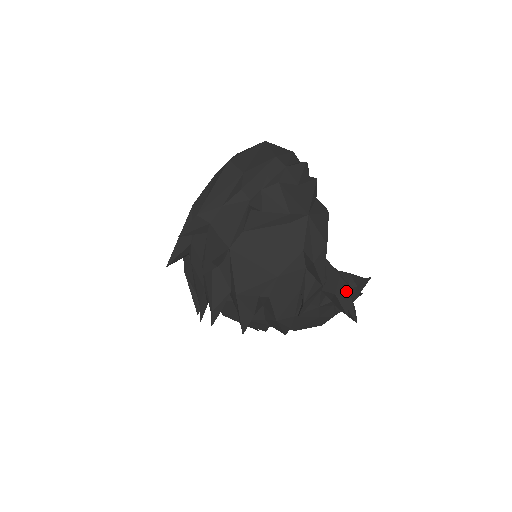
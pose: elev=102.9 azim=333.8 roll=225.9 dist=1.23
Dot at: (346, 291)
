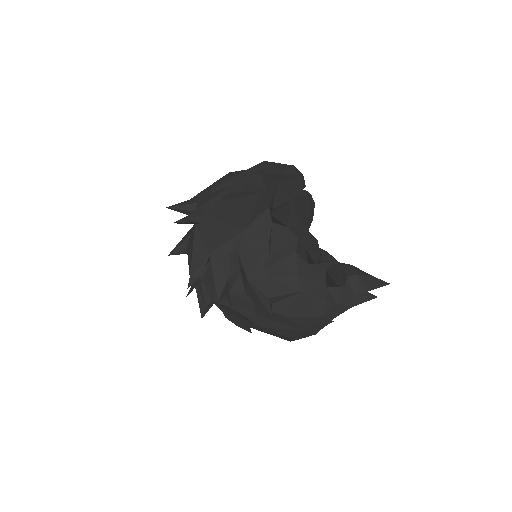
Dot at: (334, 265)
